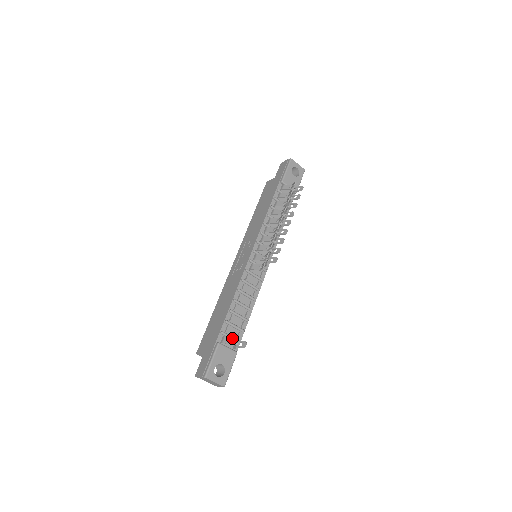
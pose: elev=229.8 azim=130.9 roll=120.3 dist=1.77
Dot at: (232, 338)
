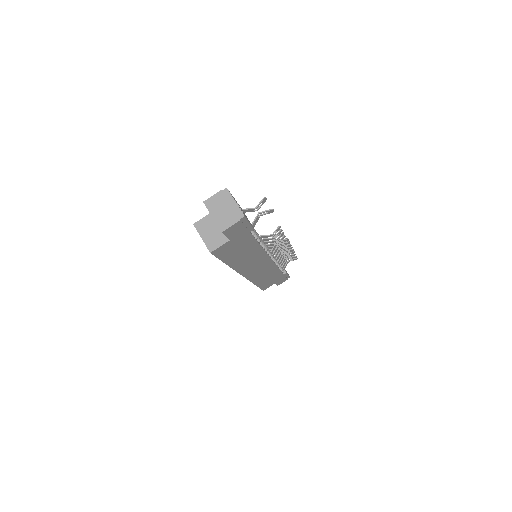
Dot at: (254, 210)
